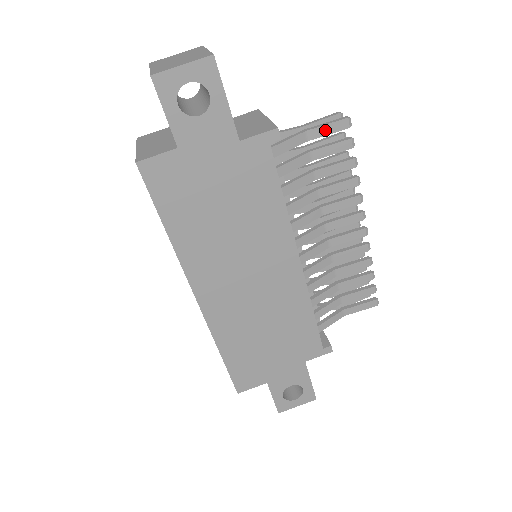
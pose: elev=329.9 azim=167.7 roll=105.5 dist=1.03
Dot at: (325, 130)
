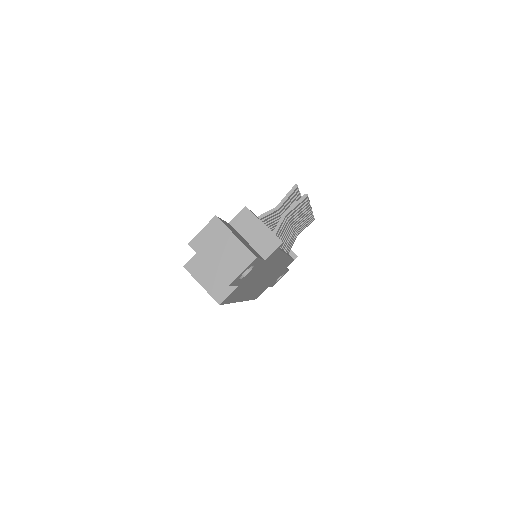
Dot at: (295, 208)
